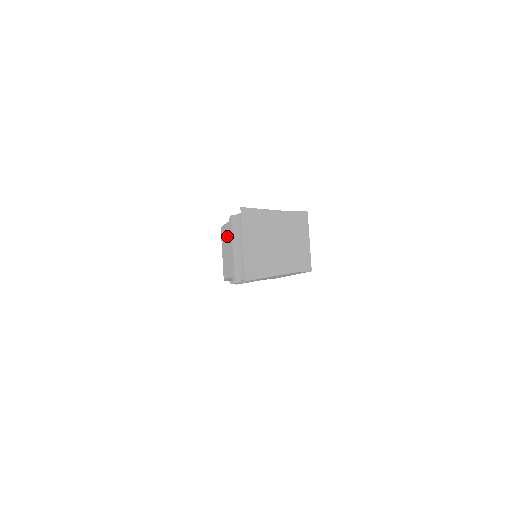
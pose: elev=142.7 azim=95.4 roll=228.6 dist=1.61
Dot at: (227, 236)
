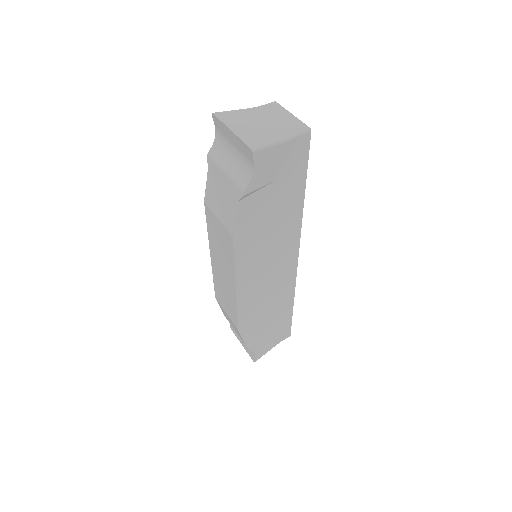
Dot at: (214, 183)
